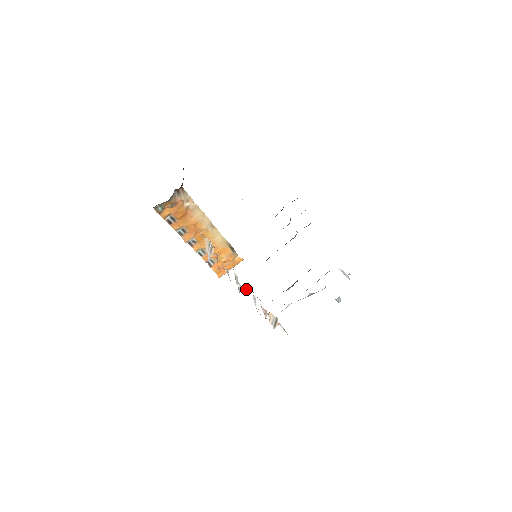
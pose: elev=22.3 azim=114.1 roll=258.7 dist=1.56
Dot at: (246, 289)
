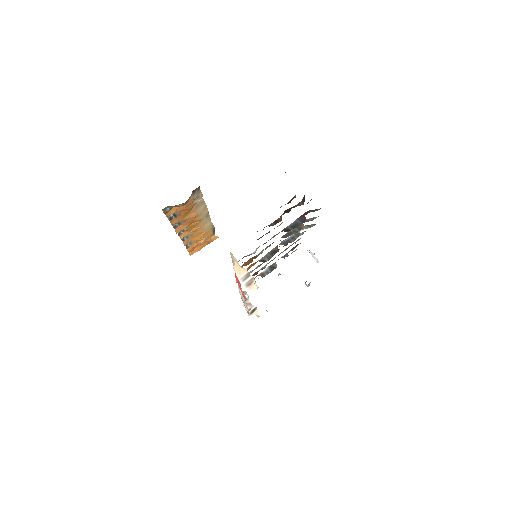
Dot at: occluded
